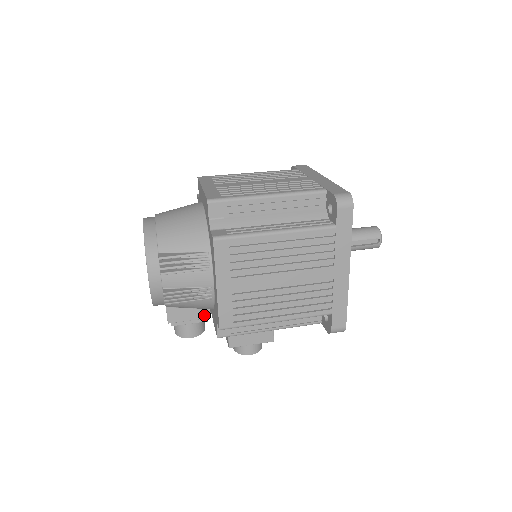
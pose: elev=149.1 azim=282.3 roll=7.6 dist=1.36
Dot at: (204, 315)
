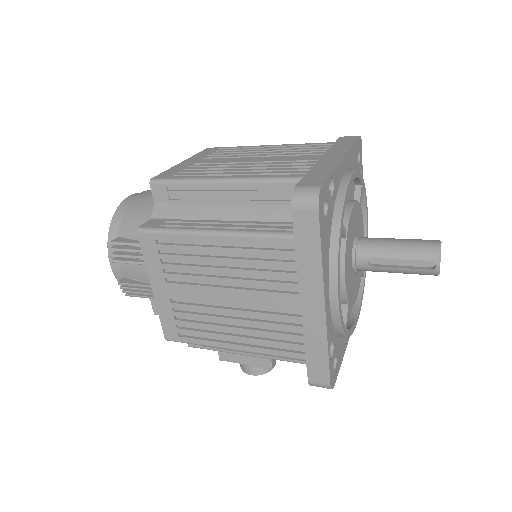
Dot at: occluded
